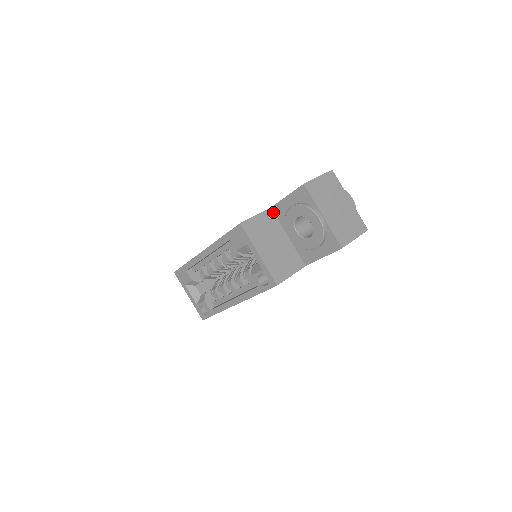
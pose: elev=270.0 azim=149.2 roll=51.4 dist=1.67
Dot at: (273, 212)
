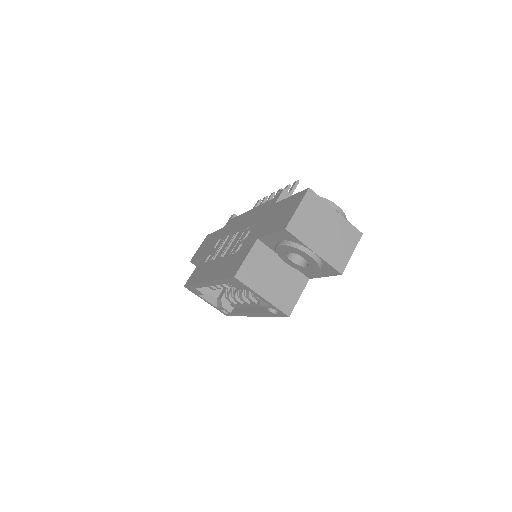
Dot at: (261, 242)
